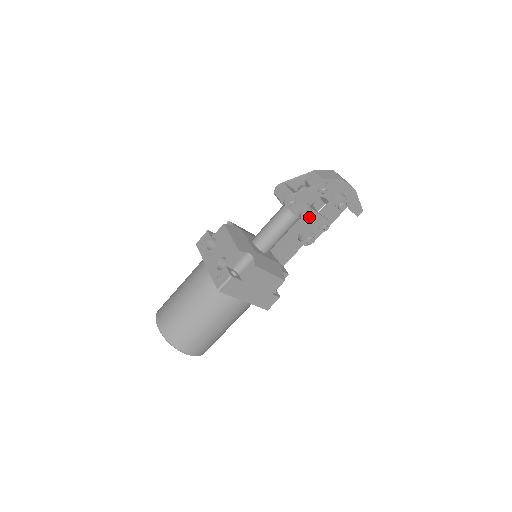
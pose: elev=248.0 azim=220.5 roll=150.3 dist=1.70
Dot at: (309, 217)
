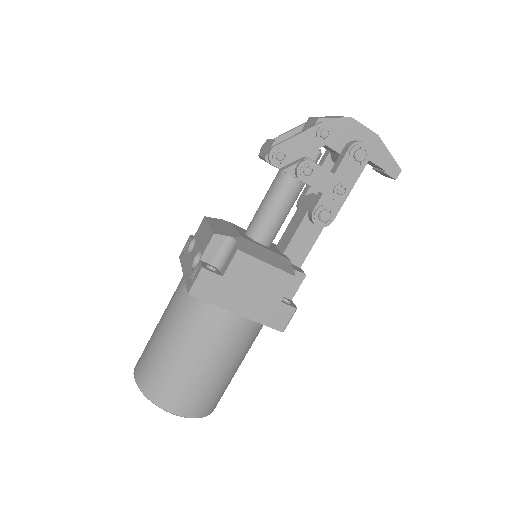
Dot at: (310, 173)
